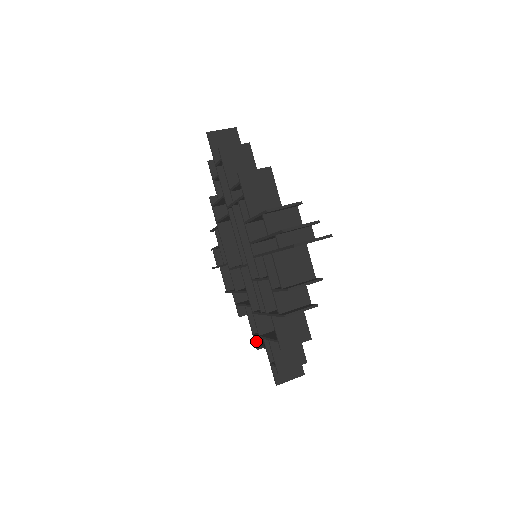
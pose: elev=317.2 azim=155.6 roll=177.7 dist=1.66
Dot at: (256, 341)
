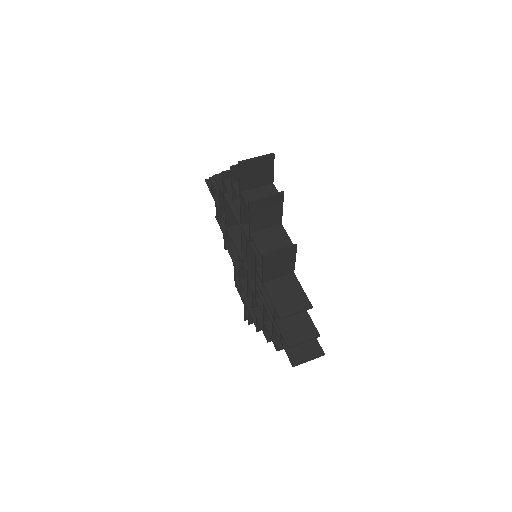
Dot at: occluded
